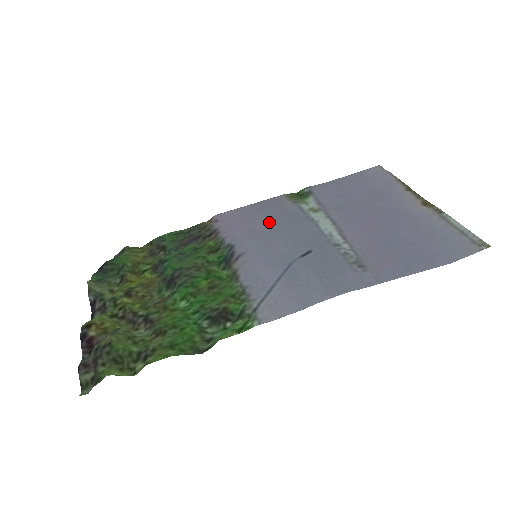
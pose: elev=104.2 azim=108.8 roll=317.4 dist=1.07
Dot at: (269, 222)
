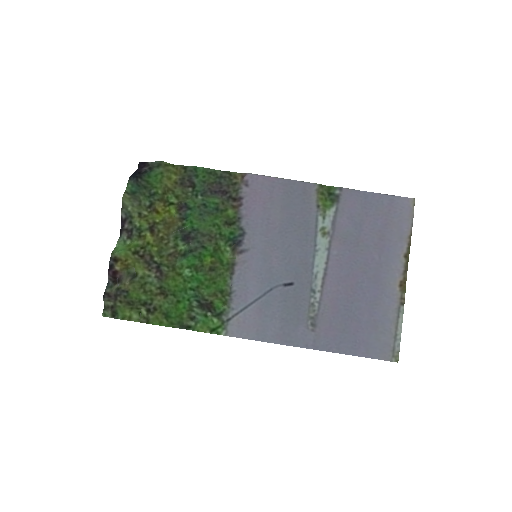
Dot at: (285, 219)
